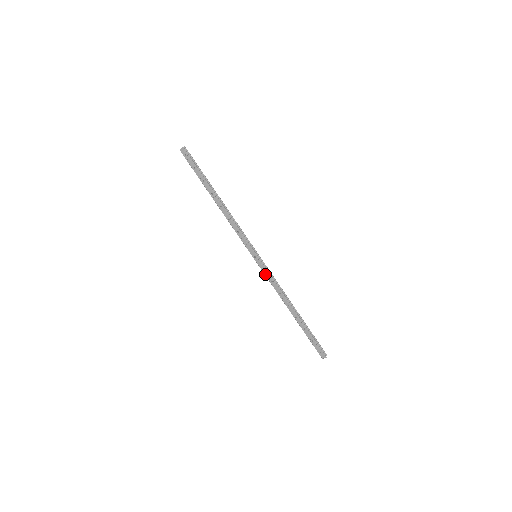
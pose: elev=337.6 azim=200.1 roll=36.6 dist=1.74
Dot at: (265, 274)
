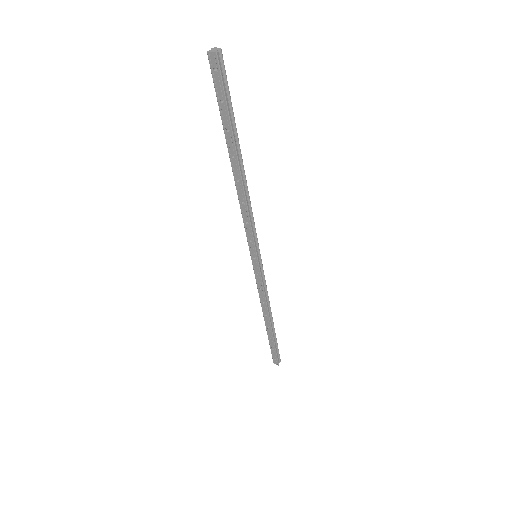
Dot at: (256, 279)
